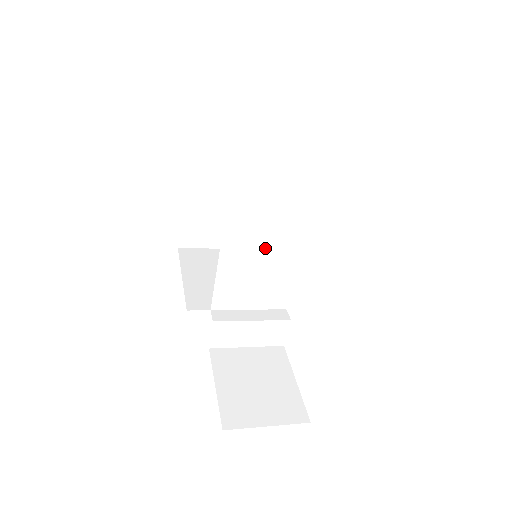
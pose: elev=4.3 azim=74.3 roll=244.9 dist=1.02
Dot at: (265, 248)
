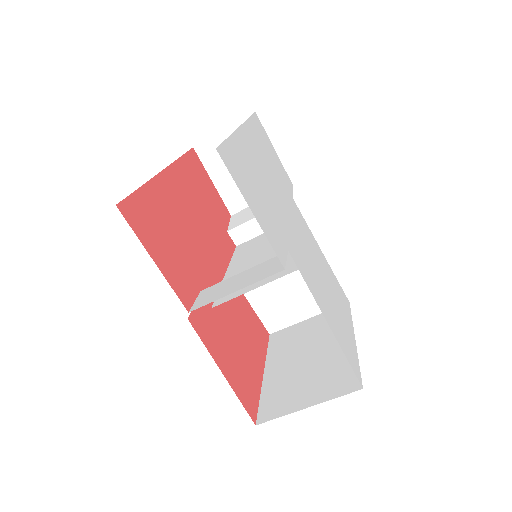
Dot at: (265, 251)
